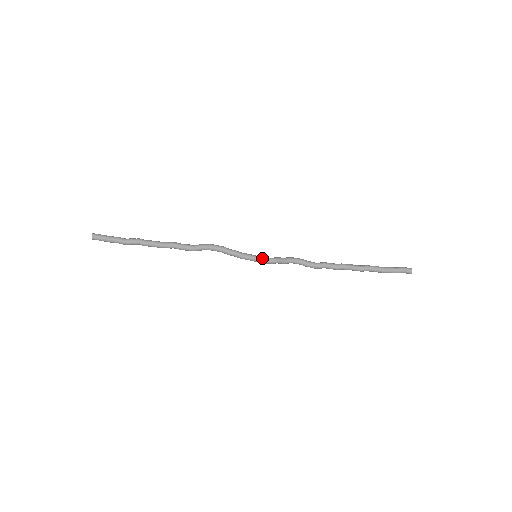
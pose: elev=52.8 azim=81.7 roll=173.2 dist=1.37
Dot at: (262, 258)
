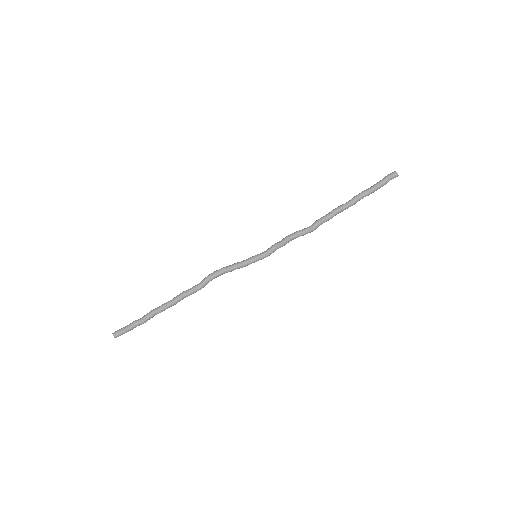
Dot at: (262, 254)
